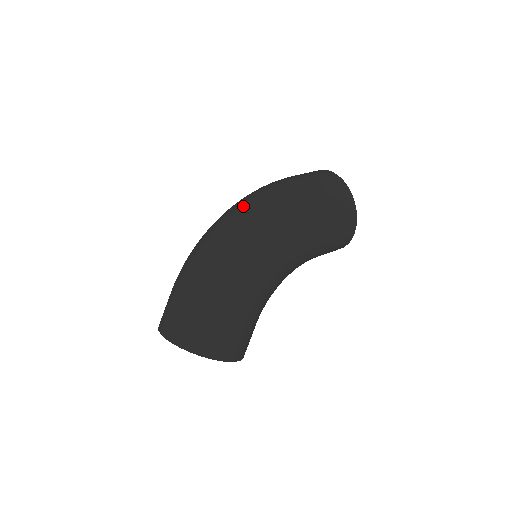
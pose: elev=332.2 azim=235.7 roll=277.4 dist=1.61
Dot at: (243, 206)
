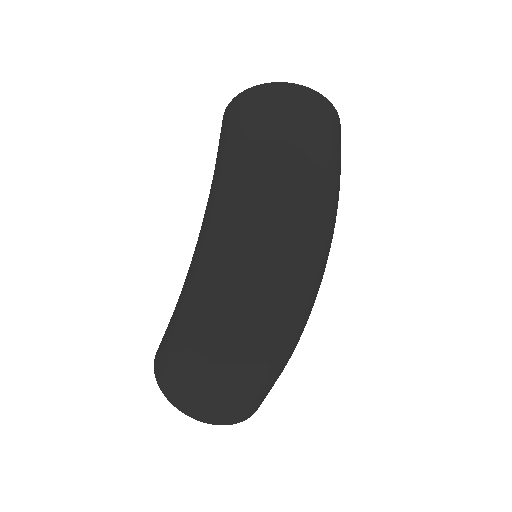
Dot at: (297, 240)
